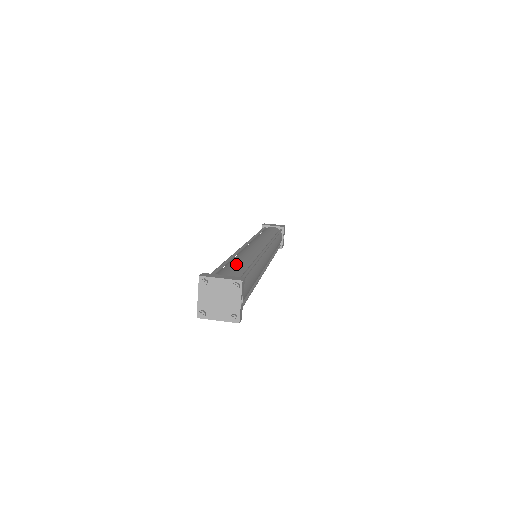
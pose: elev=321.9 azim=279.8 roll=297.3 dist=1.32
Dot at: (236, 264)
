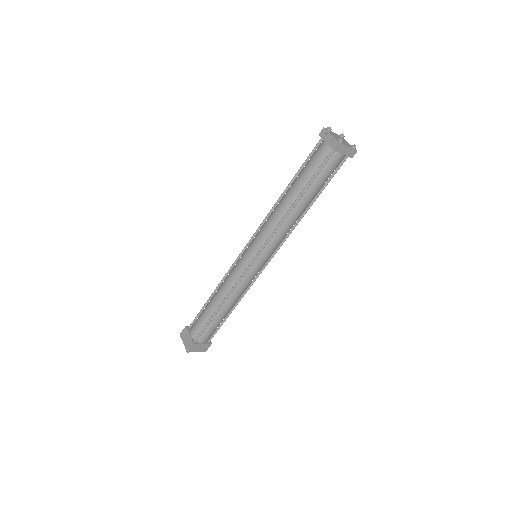
Dot at: occluded
